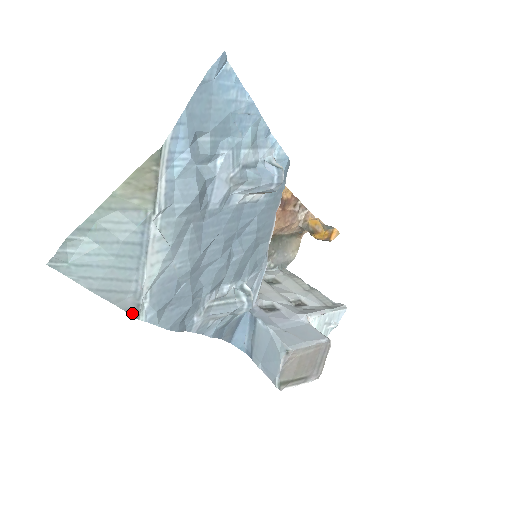
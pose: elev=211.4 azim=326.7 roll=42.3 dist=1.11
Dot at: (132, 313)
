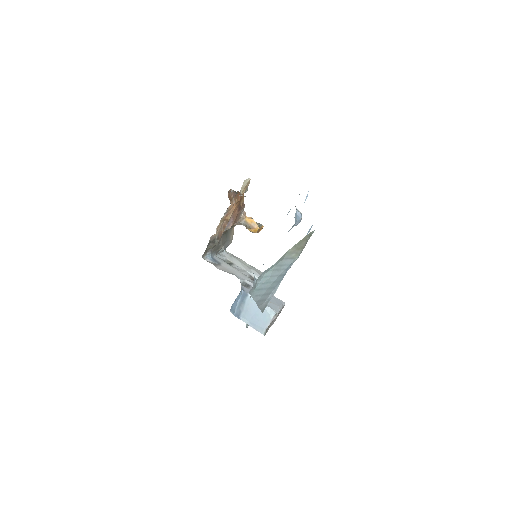
Dot at: (262, 310)
